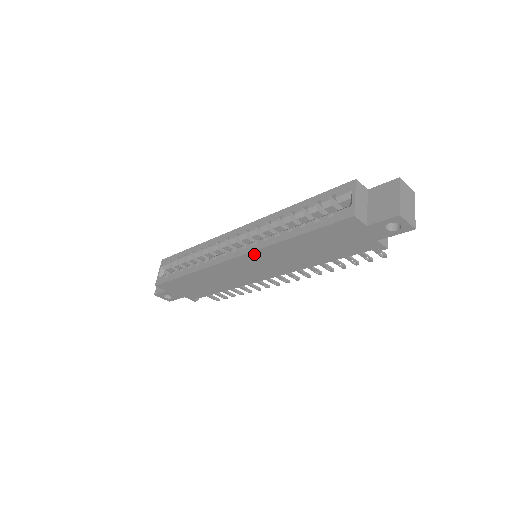
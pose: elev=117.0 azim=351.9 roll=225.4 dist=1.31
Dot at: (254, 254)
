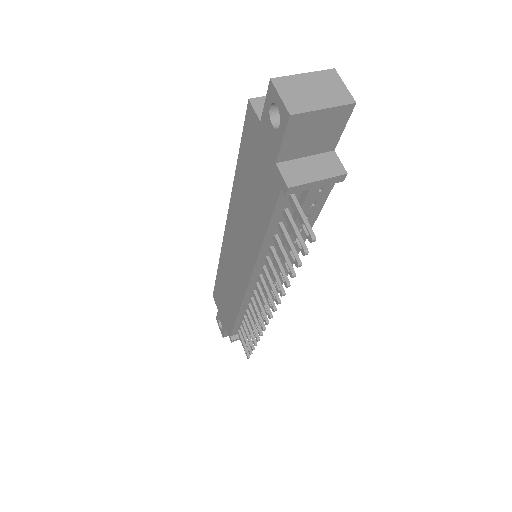
Dot at: (230, 219)
